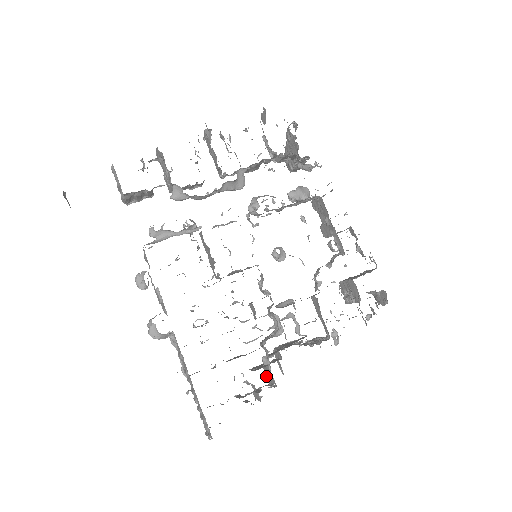
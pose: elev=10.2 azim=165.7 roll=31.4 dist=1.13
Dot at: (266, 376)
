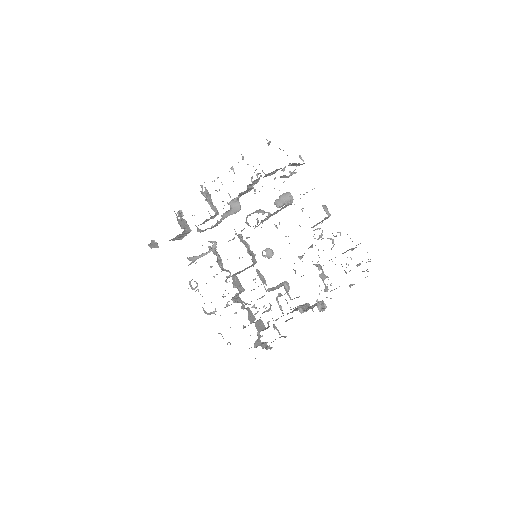
Dot at: occluded
